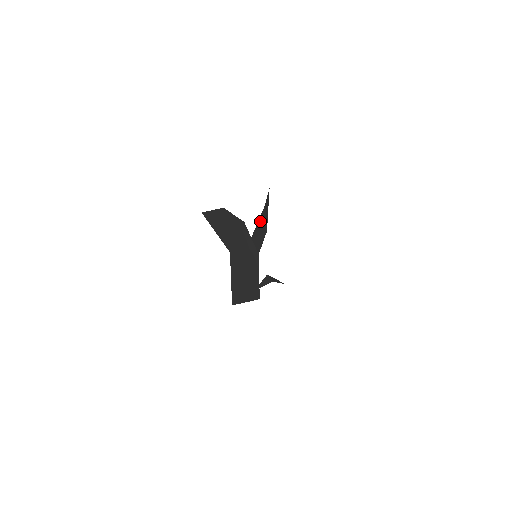
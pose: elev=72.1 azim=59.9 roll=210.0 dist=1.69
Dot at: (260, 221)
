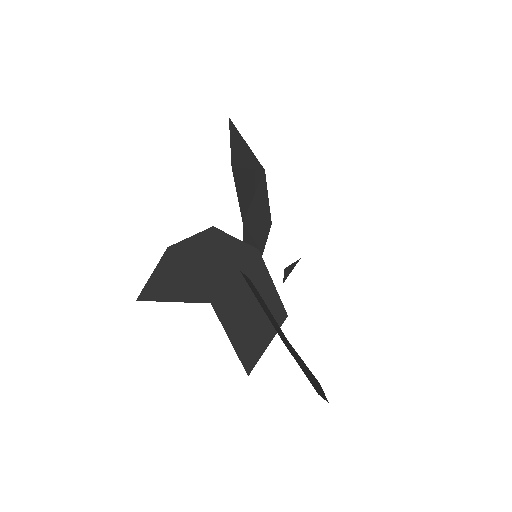
Dot at: (241, 186)
